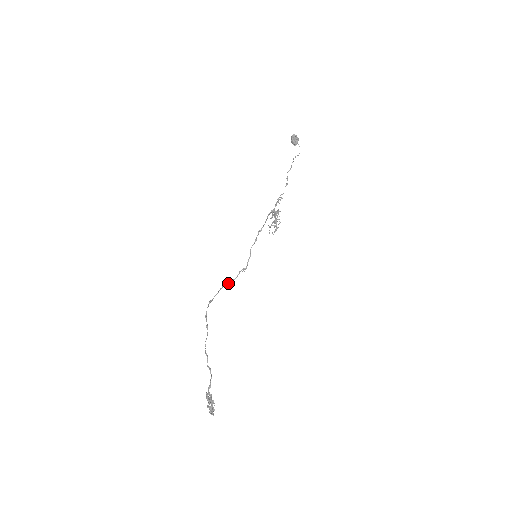
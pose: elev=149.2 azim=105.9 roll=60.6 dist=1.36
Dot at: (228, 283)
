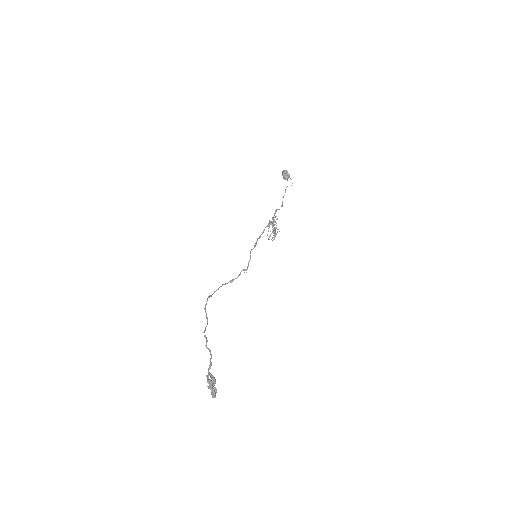
Dot at: occluded
